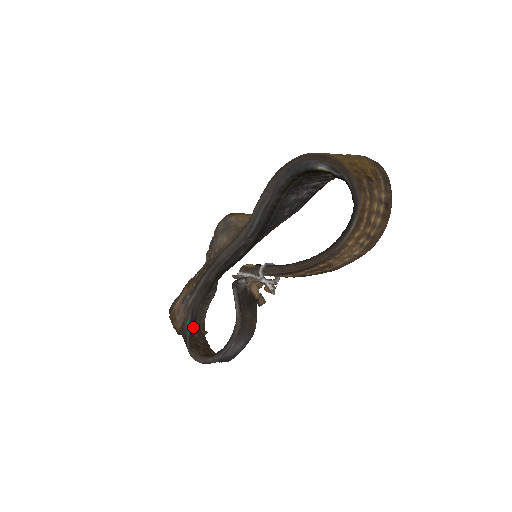
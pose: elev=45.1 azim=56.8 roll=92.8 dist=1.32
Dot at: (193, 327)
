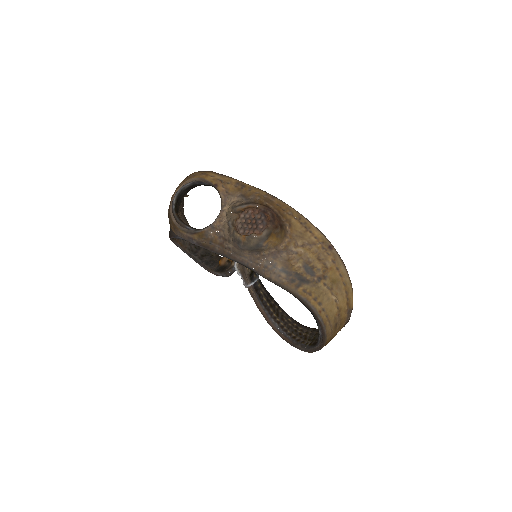
Dot at: occluded
